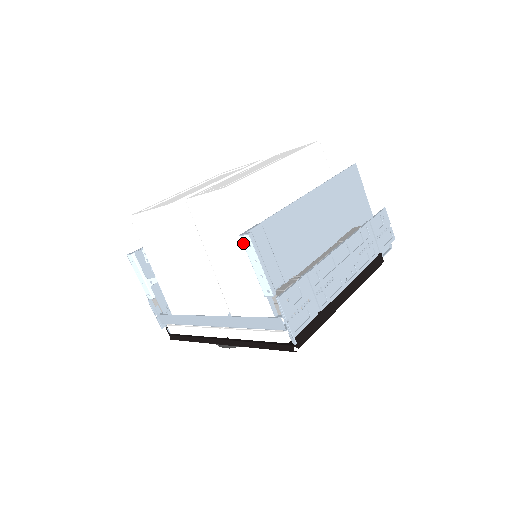
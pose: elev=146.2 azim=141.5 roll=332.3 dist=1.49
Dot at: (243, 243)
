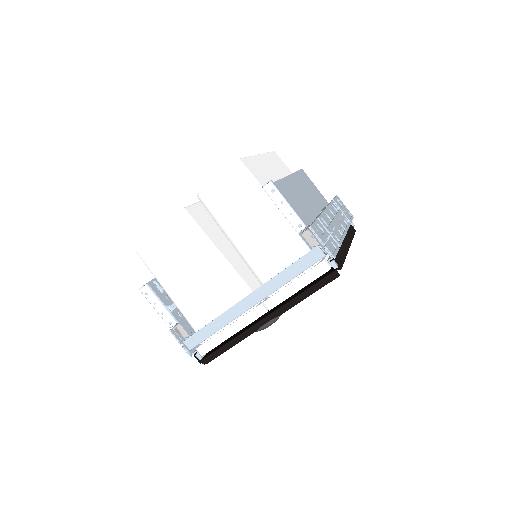
Dot at: (267, 192)
